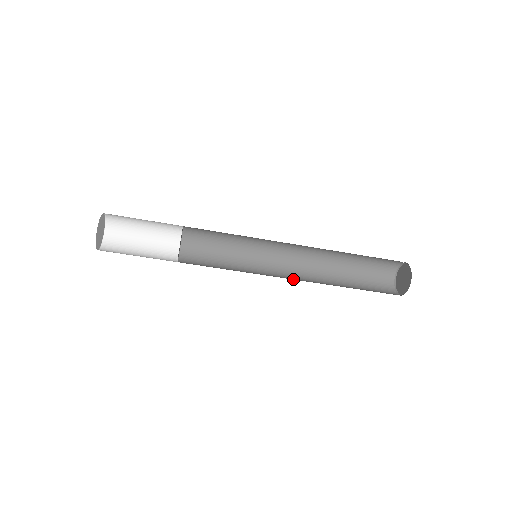
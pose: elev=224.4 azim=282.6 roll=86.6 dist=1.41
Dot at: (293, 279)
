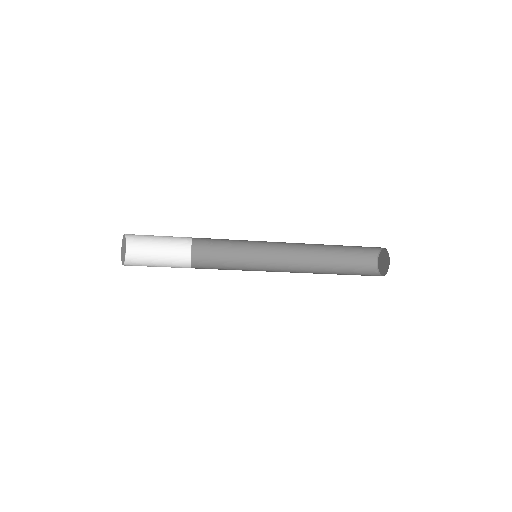
Dot at: (289, 271)
